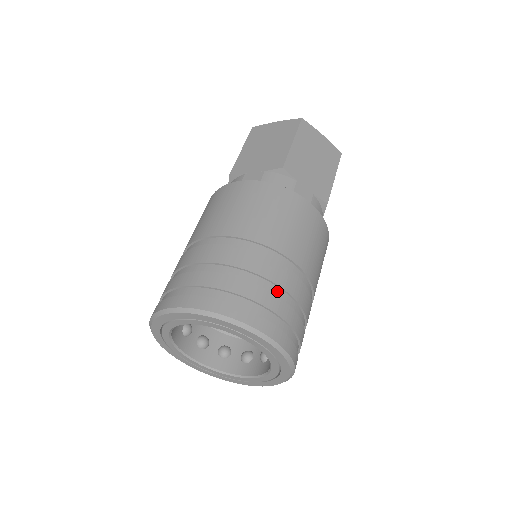
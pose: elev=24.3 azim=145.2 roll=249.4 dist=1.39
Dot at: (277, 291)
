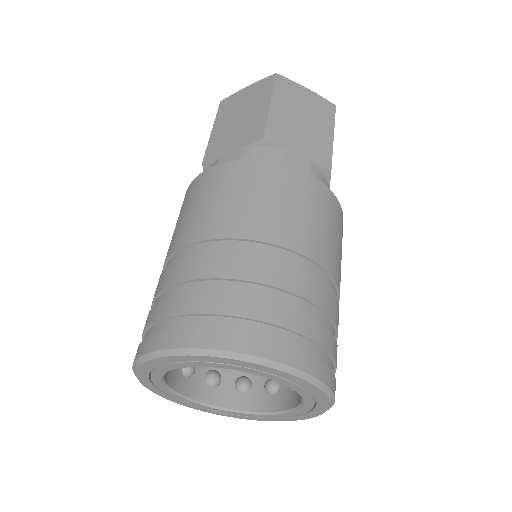
Dot at: occluded
